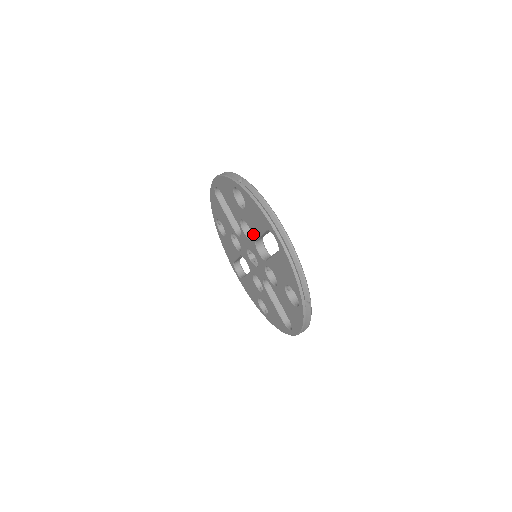
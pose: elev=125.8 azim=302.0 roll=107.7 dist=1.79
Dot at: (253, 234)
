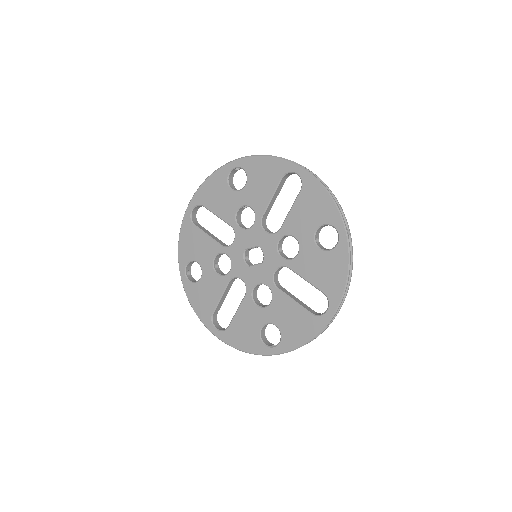
Dot at: (258, 210)
